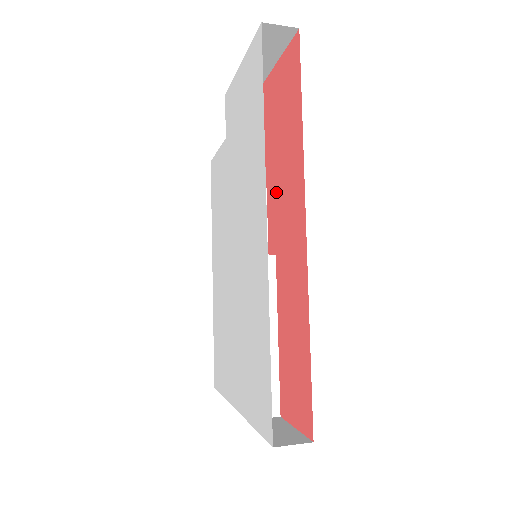
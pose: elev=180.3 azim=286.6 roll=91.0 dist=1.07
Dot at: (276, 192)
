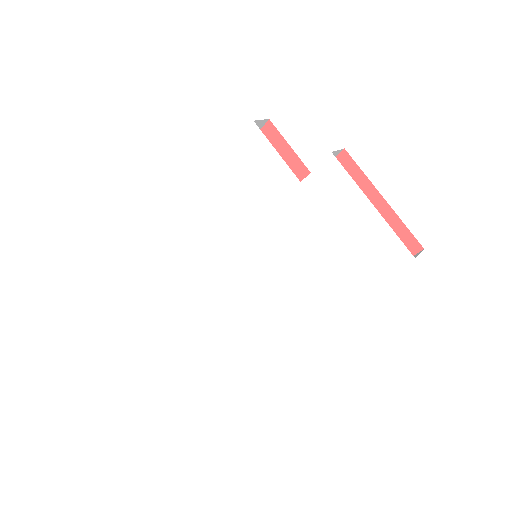
Dot at: occluded
